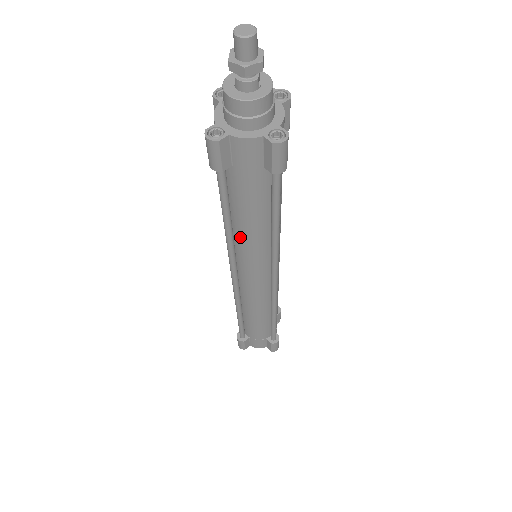
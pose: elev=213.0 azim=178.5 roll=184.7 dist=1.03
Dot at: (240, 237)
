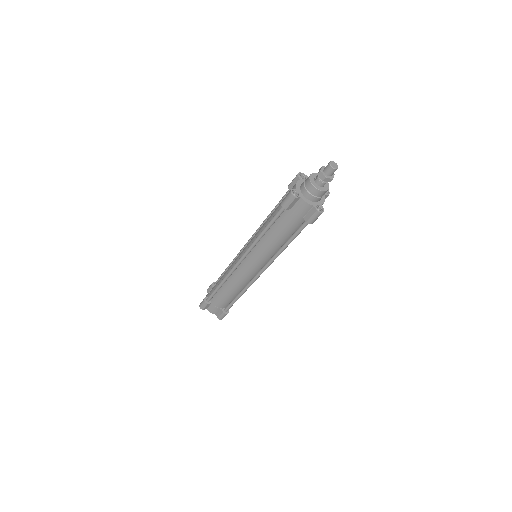
Dot at: (263, 242)
